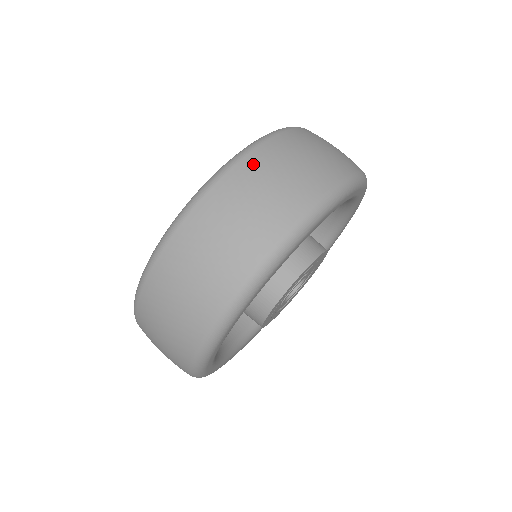
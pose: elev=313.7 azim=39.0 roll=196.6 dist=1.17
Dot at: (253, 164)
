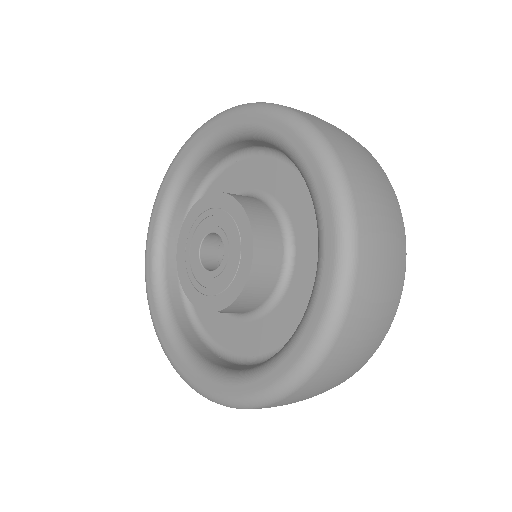
Dot at: (367, 215)
